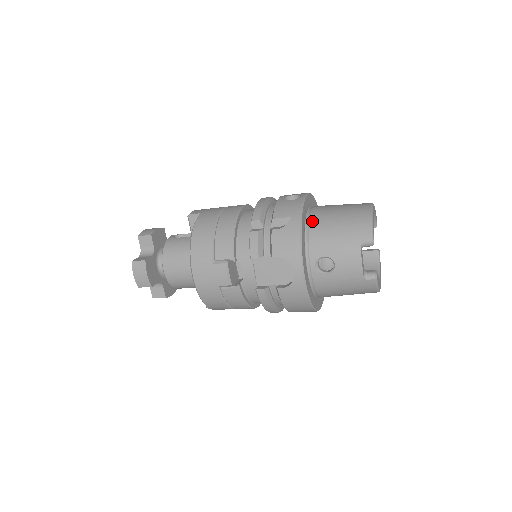
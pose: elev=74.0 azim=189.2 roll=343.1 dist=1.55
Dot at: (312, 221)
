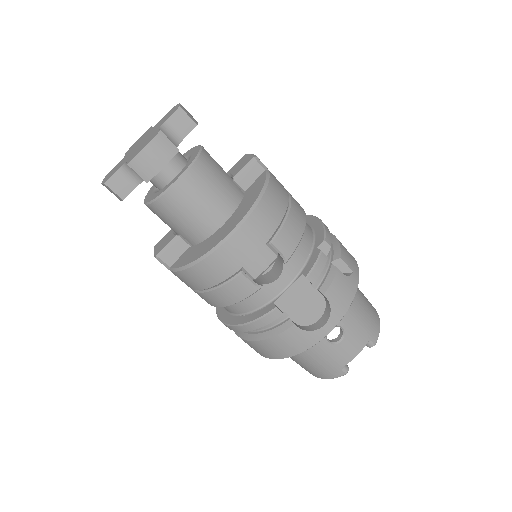
Dot at: occluded
